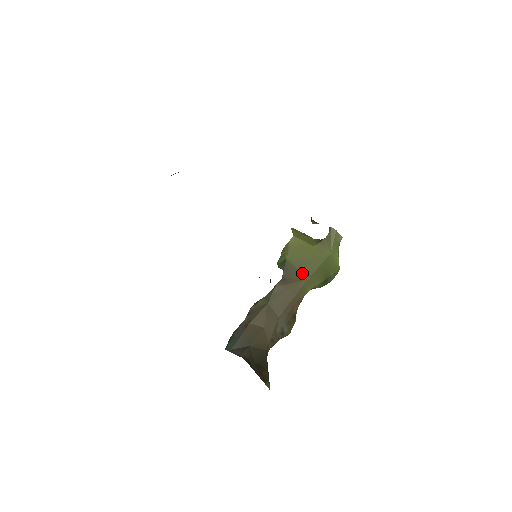
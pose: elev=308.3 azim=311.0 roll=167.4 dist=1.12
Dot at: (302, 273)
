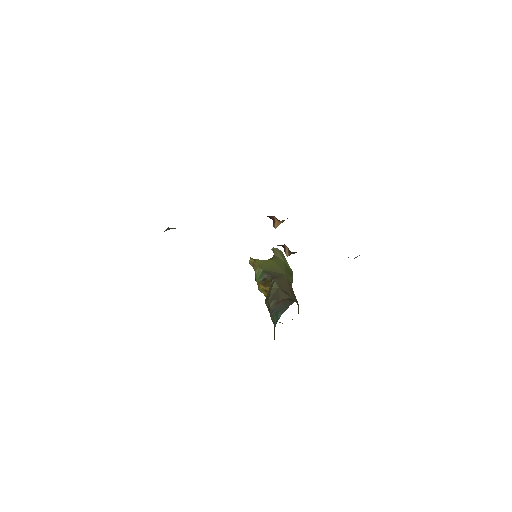
Dot at: (279, 273)
